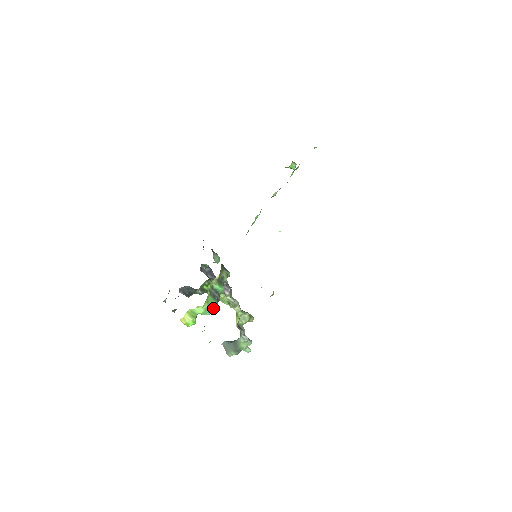
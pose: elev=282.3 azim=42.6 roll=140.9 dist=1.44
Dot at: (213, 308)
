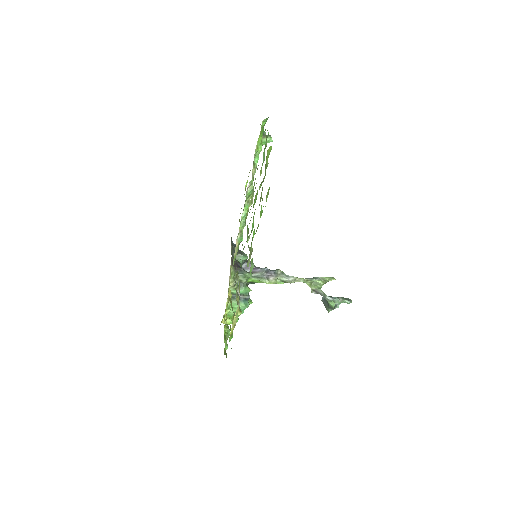
Dot at: (242, 308)
